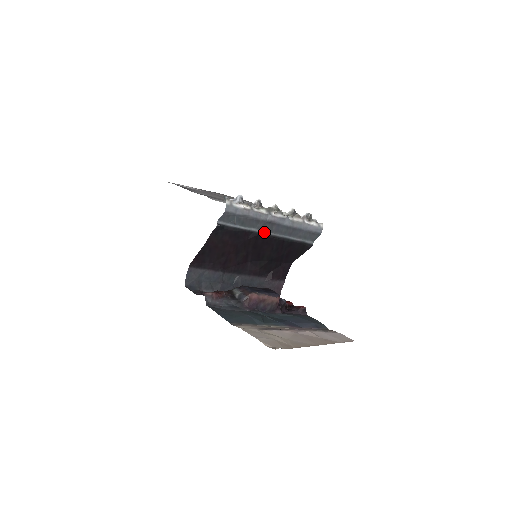
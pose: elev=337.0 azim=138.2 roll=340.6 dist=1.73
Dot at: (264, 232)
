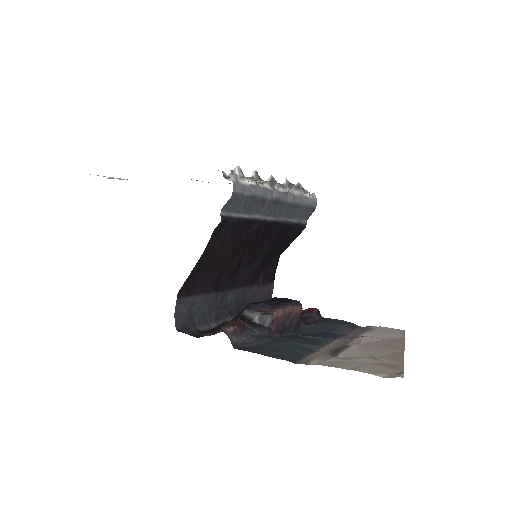
Dot at: (266, 218)
